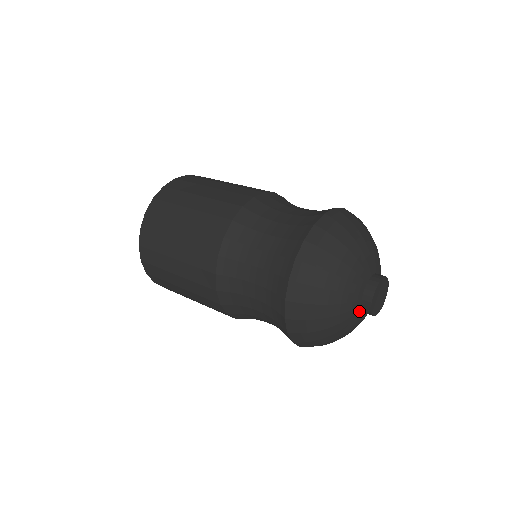
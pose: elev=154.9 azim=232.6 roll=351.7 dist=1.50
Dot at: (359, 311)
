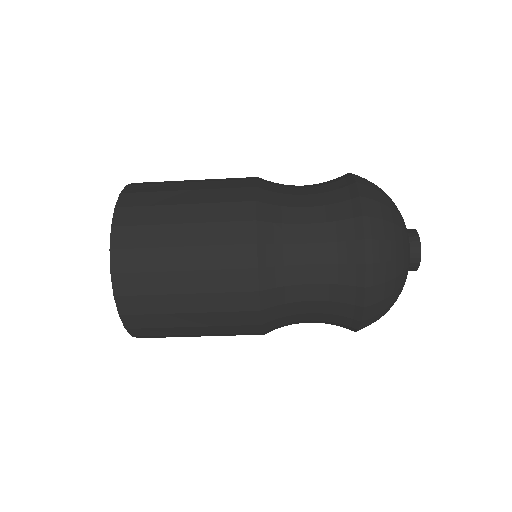
Dot at: occluded
